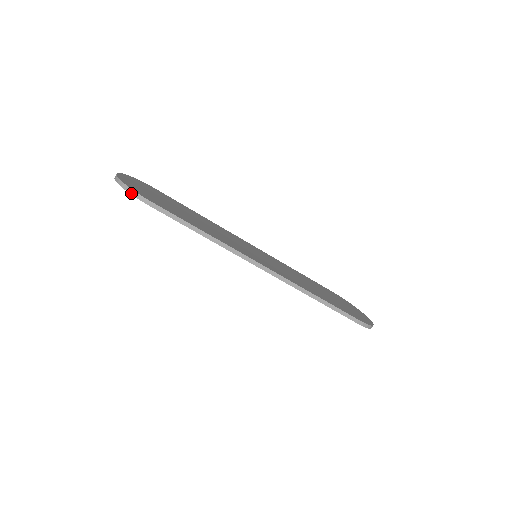
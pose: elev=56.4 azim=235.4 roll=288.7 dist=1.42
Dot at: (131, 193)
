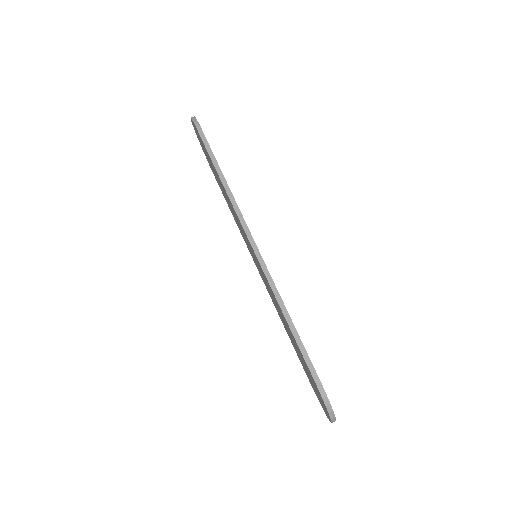
Dot at: (194, 120)
